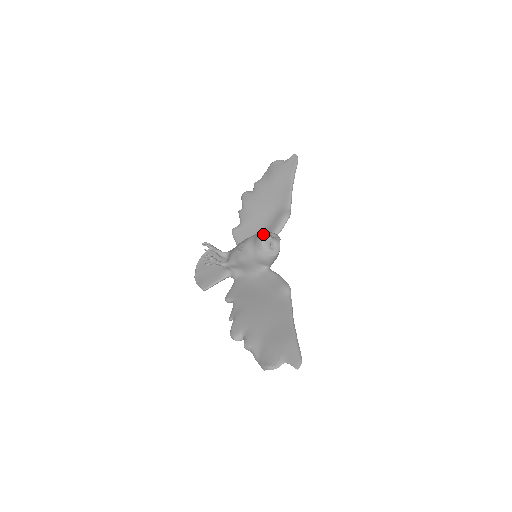
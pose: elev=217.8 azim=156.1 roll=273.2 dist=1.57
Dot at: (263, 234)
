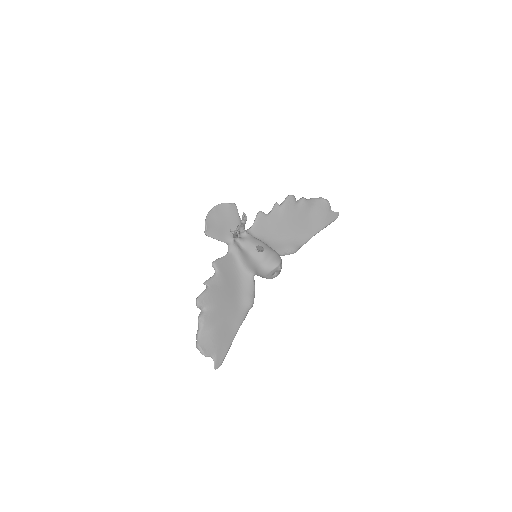
Dot at: (280, 264)
